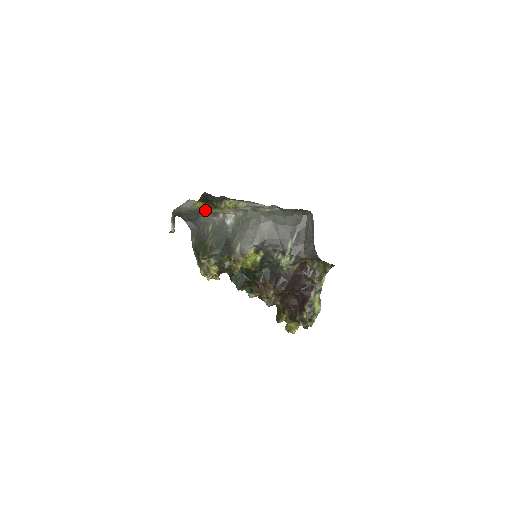
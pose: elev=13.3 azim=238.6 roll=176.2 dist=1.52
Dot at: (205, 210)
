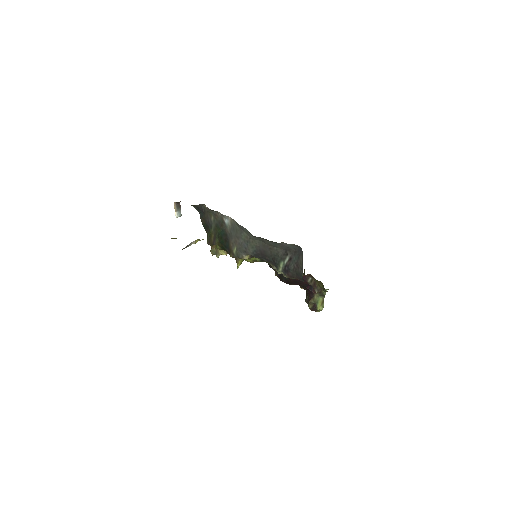
Dot at: occluded
